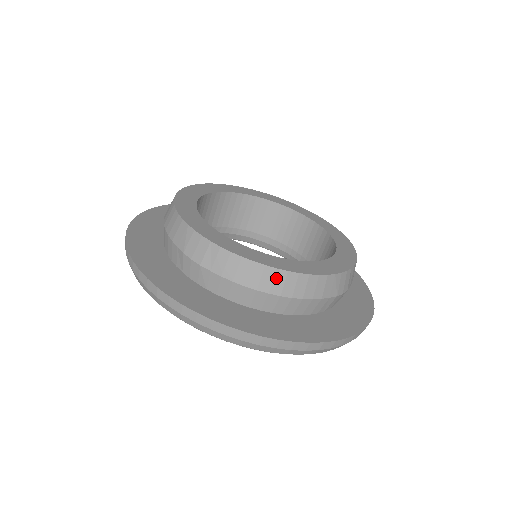
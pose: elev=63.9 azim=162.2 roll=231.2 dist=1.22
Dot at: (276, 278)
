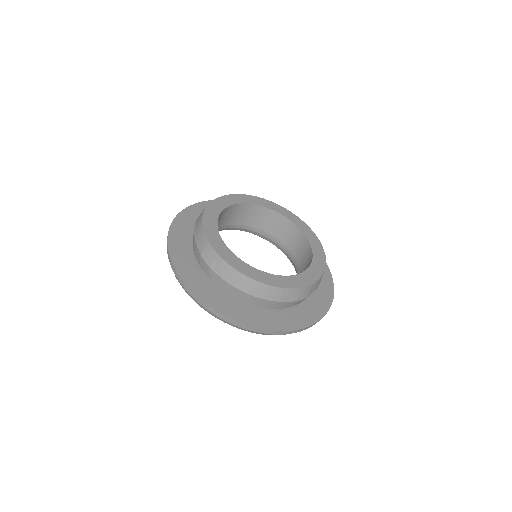
Dot at: (254, 286)
